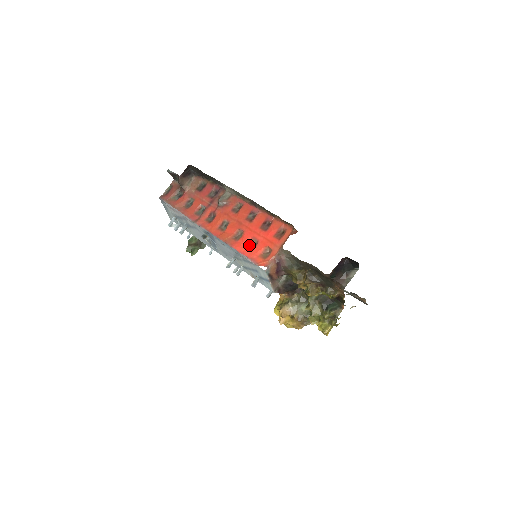
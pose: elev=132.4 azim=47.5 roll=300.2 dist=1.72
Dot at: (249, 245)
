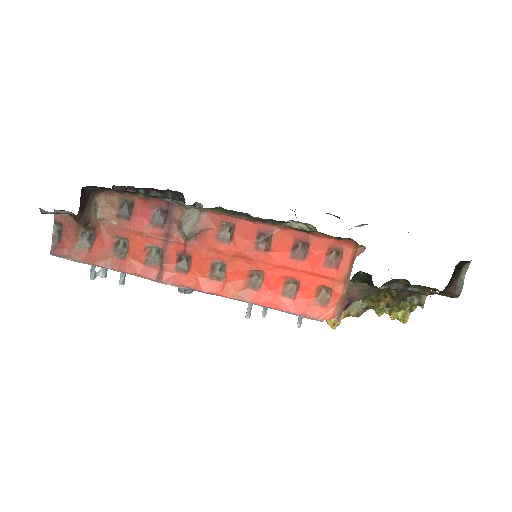
Dot at: (285, 291)
